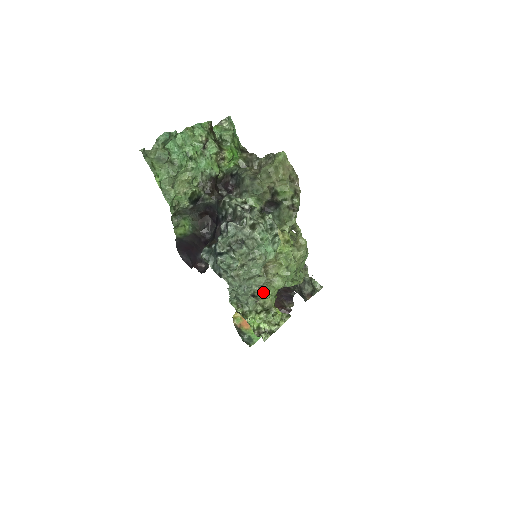
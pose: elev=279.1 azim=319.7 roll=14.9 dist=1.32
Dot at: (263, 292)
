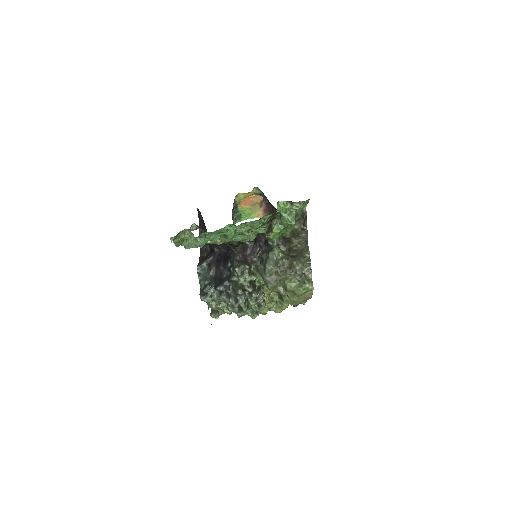
Dot at: occluded
